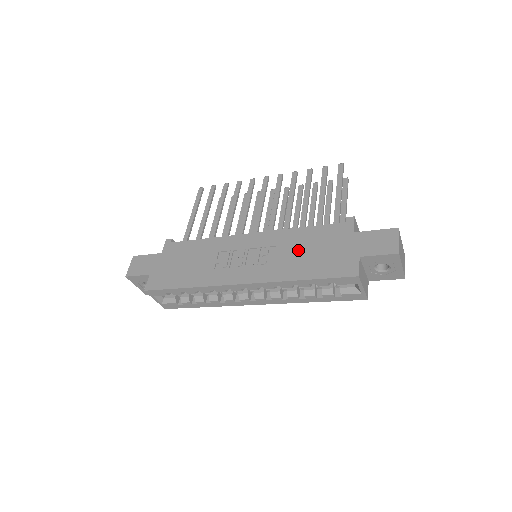
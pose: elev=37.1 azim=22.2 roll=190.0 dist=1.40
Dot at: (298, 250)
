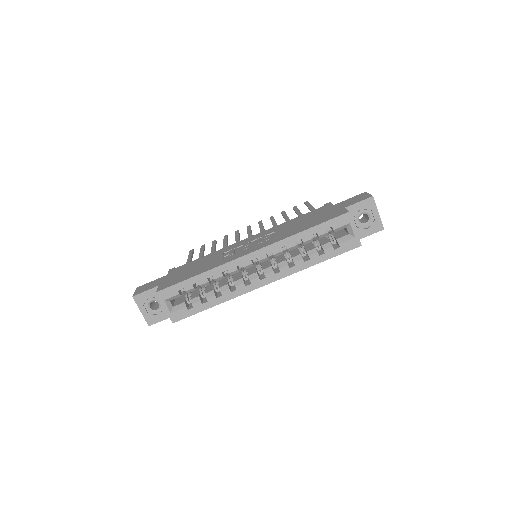
Dot at: (294, 225)
